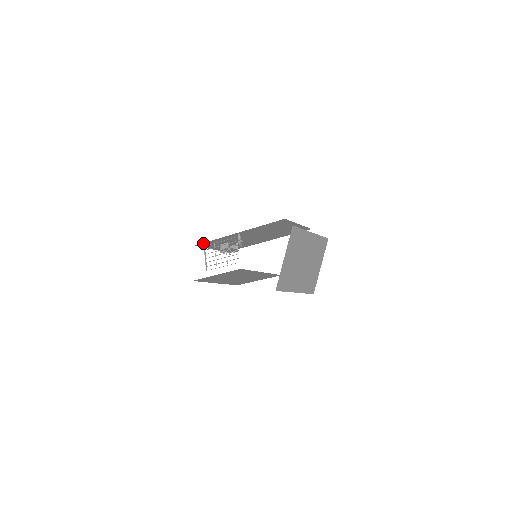
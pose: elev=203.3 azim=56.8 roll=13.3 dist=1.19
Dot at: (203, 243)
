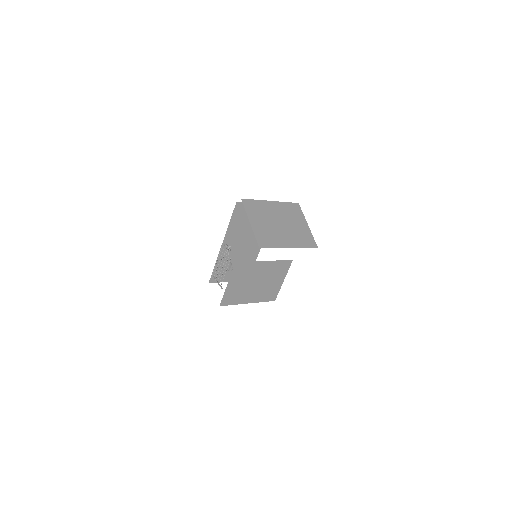
Dot at: (212, 275)
